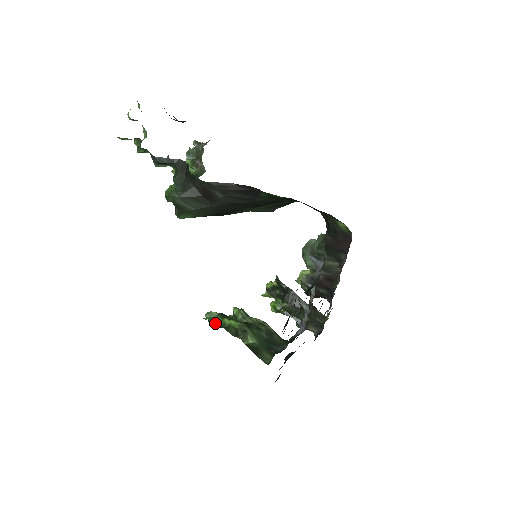
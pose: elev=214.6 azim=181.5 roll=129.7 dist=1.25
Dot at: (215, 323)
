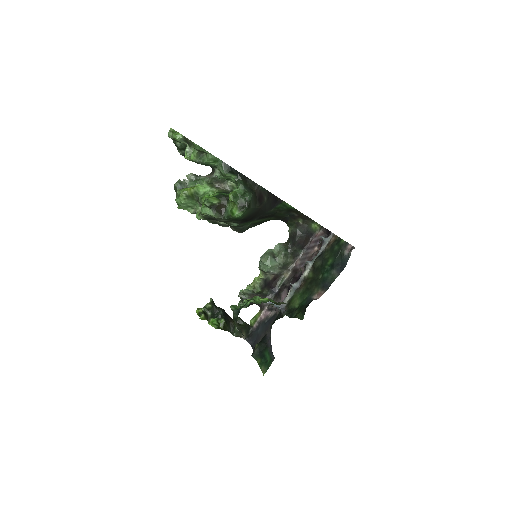
Dot at: occluded
